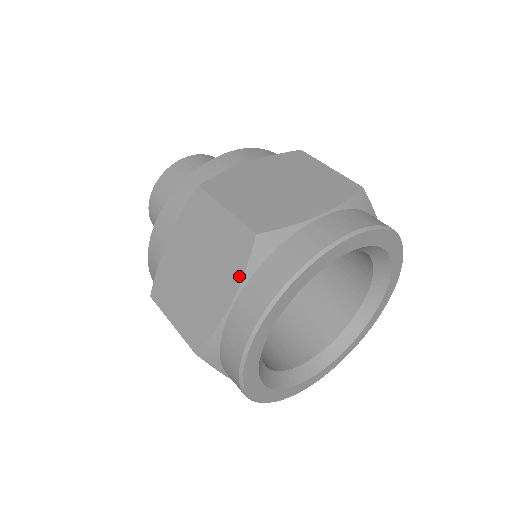
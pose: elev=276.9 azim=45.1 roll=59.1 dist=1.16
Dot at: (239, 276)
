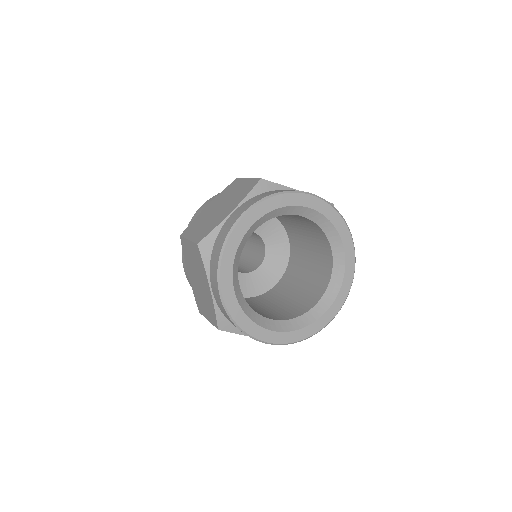
Dot at: (243, 197)
